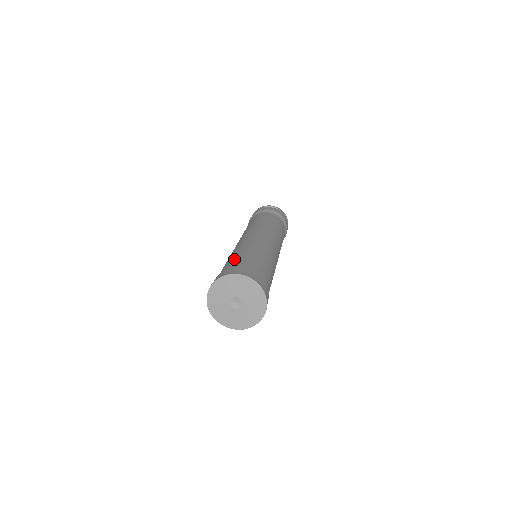
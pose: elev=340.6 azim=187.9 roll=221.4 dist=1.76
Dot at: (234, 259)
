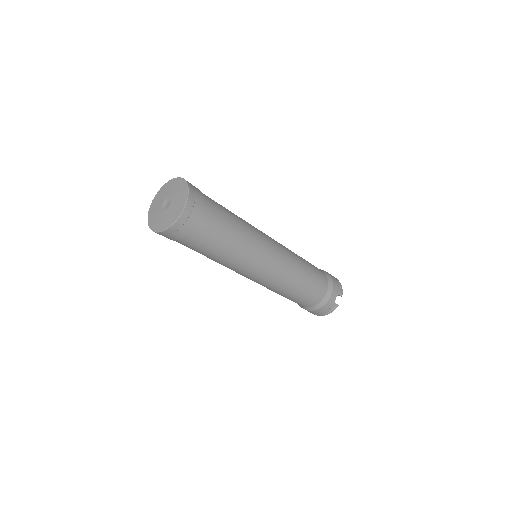
Dot at: occluded
